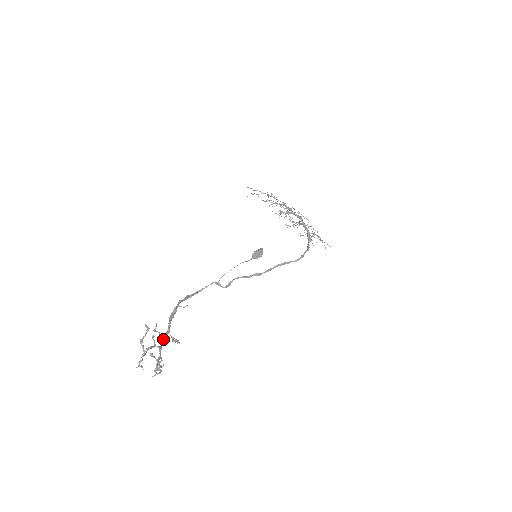
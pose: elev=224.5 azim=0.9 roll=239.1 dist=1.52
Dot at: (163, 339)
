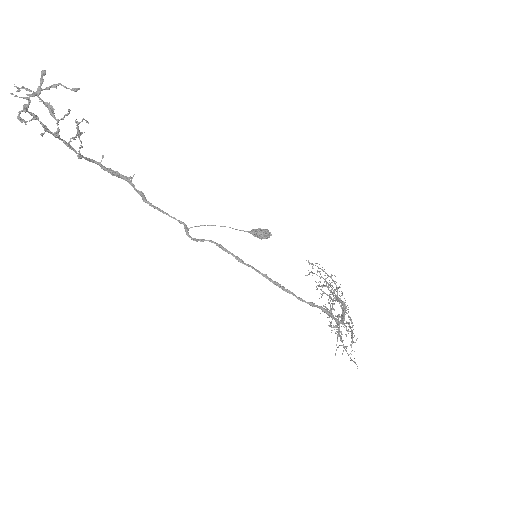
Dot at: occluded
